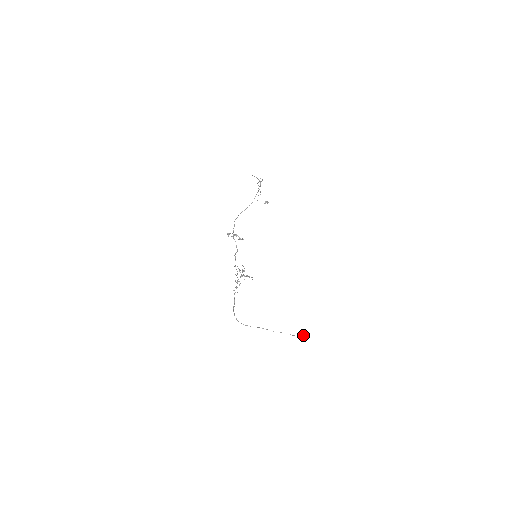
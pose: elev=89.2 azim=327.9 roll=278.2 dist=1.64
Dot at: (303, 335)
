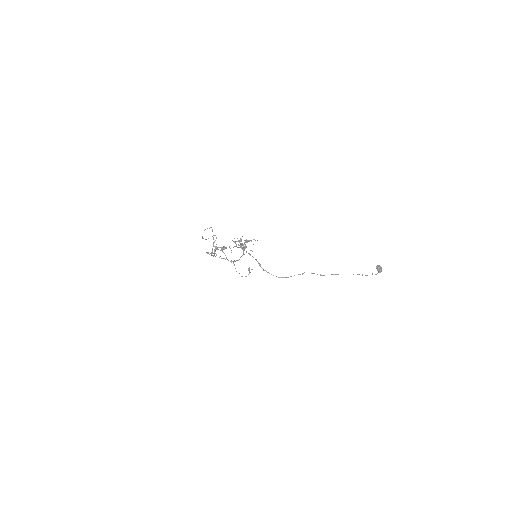
Dot at: (378, 271)
